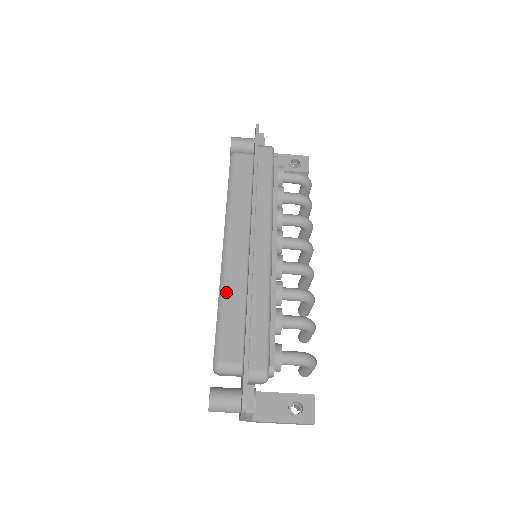
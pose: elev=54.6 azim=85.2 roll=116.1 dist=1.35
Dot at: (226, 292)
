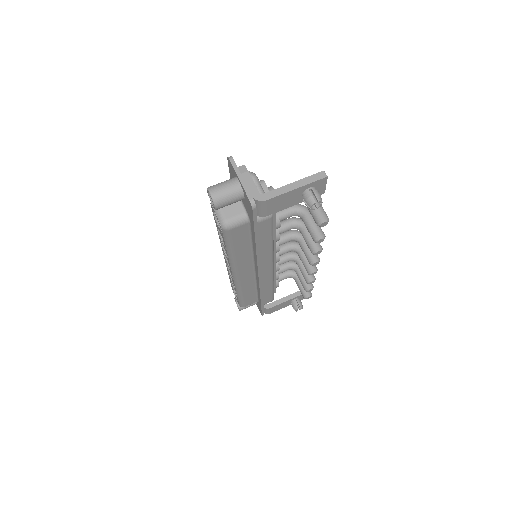
Dot at: occluded
